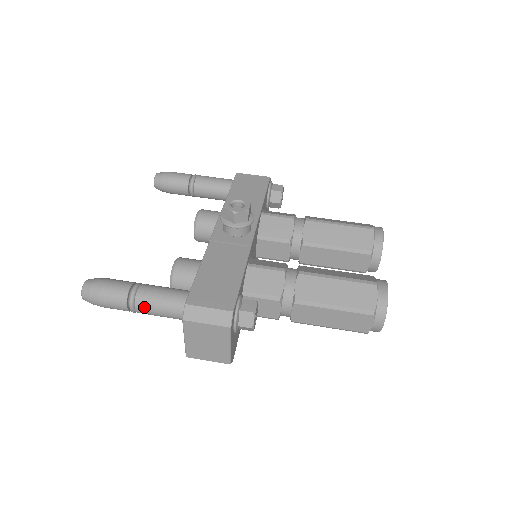
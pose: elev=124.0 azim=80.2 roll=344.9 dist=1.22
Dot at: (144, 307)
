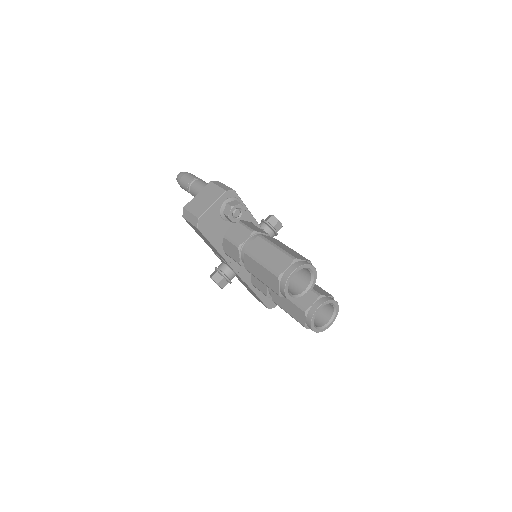
Dot at: (198, 182)
